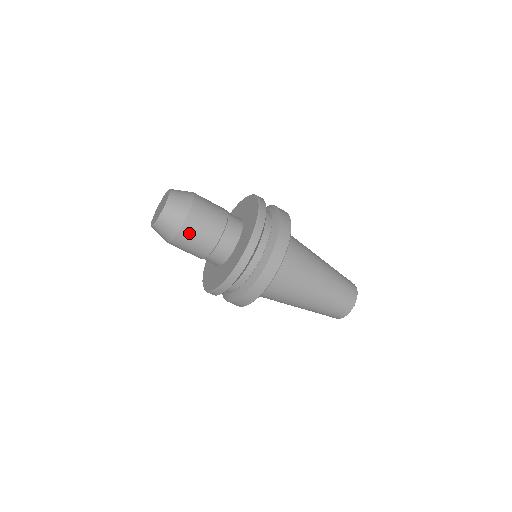
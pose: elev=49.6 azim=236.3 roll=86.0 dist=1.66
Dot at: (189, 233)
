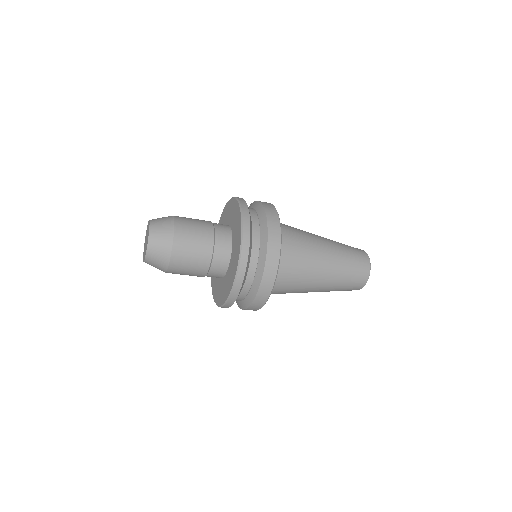
Dot at: (175, 273)
